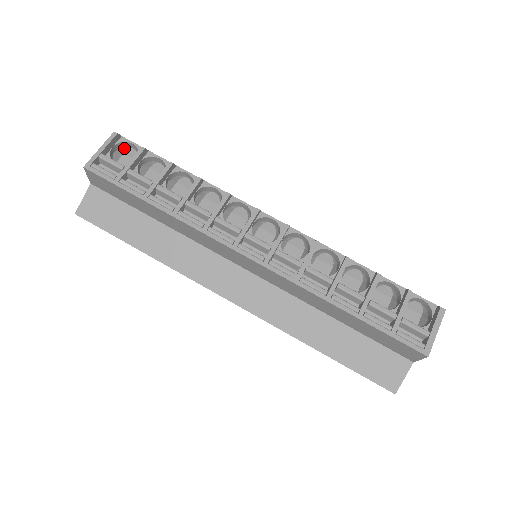
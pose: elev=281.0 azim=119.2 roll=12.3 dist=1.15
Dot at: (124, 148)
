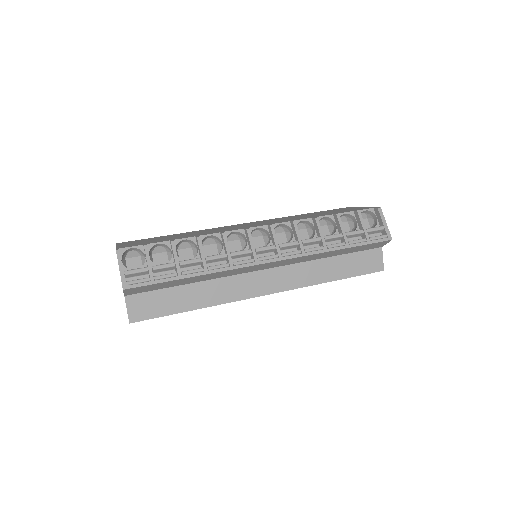
Dot at: (124, 255)
